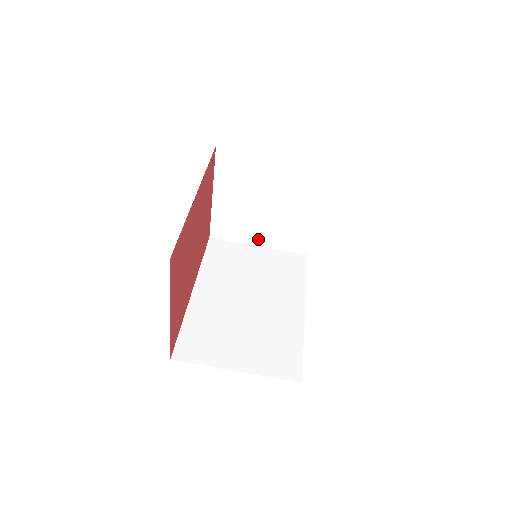
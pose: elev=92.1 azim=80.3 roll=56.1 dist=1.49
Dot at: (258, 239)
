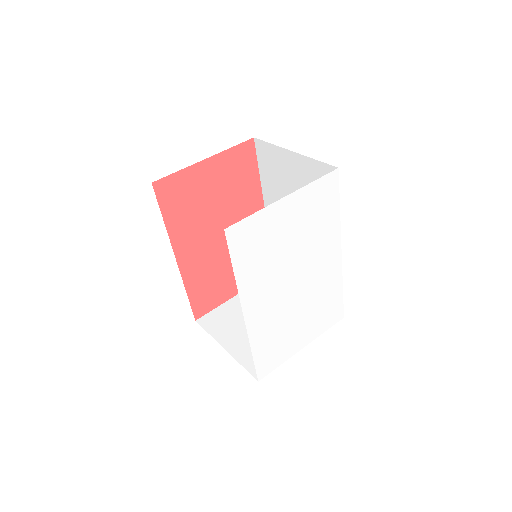
Dot at: (231, 343)
